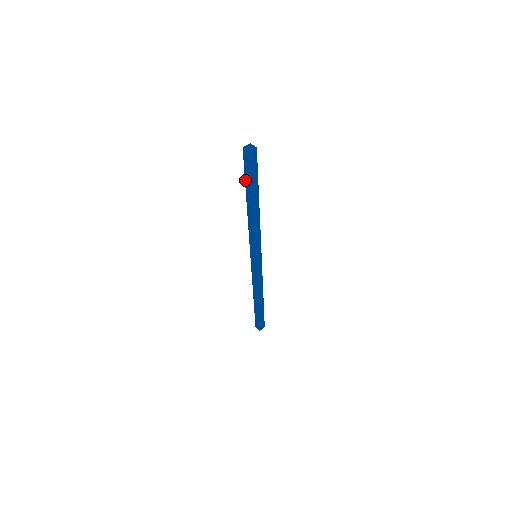
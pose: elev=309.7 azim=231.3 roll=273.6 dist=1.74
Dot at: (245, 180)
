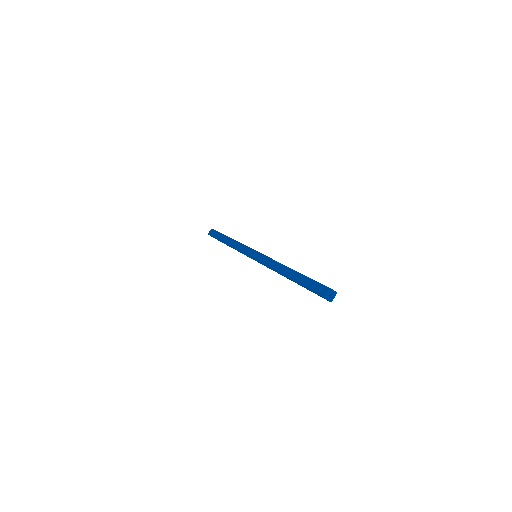
Dot at: occluded
